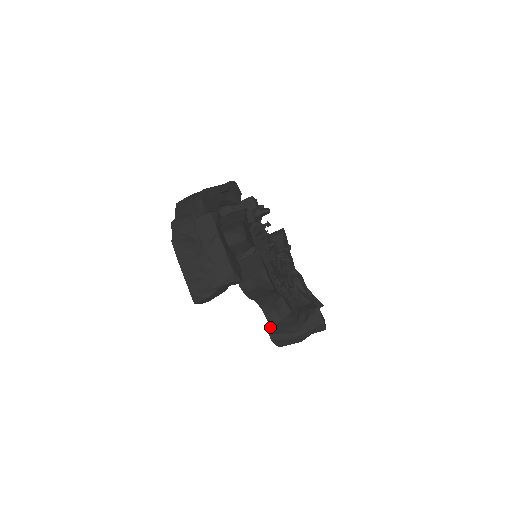
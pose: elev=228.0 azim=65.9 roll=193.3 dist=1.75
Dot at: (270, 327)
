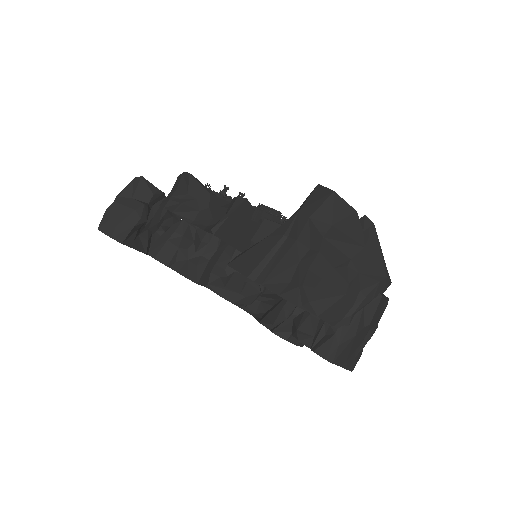
Dot at: occluded
